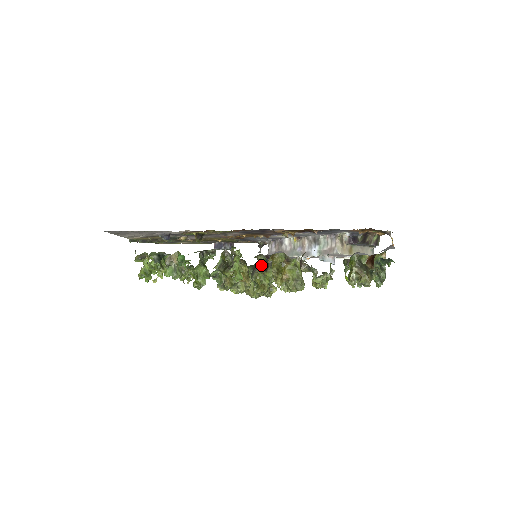
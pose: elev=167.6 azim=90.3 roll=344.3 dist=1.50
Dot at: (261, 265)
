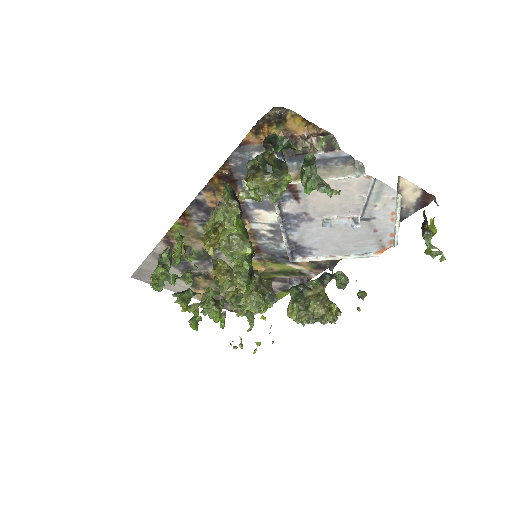
Dot at: occluded
